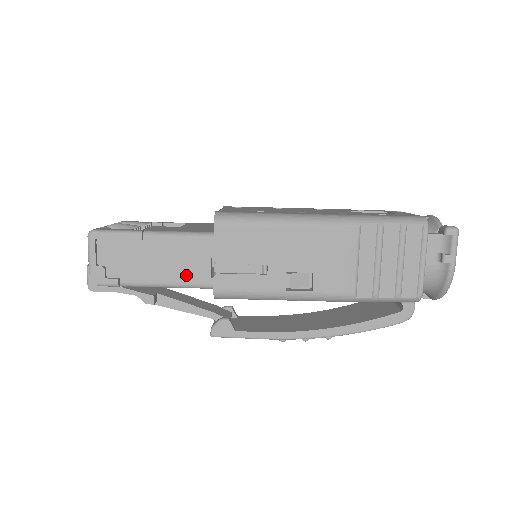
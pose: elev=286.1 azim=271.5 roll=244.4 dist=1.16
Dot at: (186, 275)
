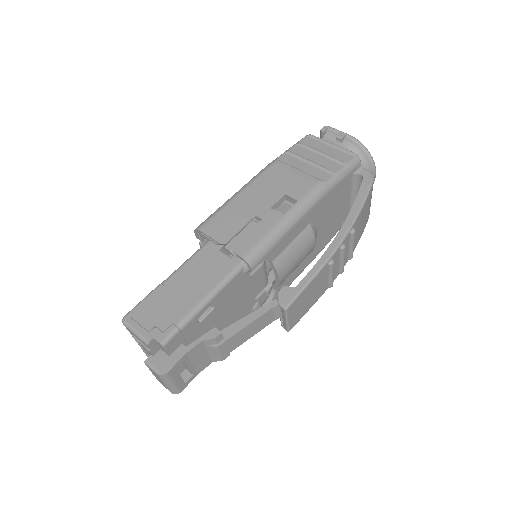
Dot at: (216, 275)
